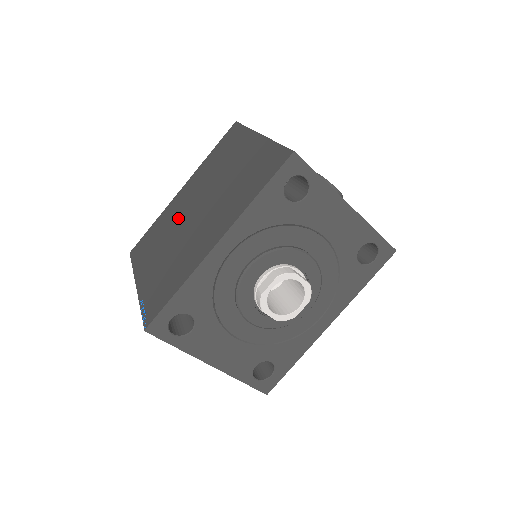
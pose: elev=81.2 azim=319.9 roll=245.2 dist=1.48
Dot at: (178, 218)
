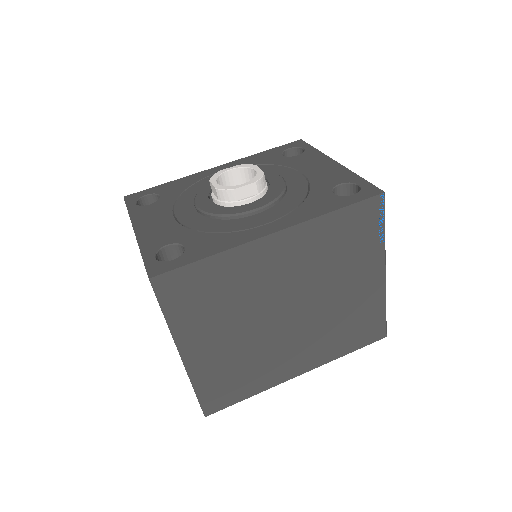
Dot at: occluded
